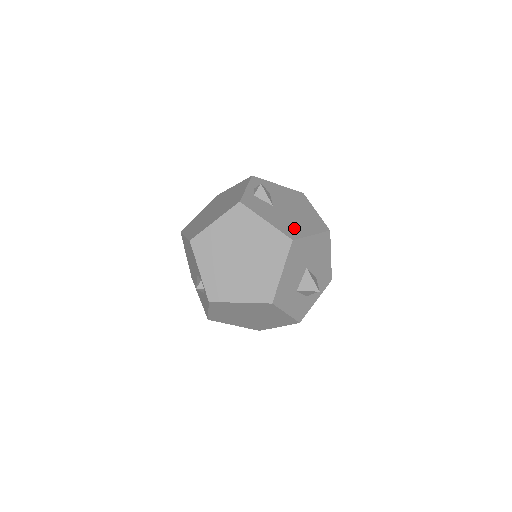
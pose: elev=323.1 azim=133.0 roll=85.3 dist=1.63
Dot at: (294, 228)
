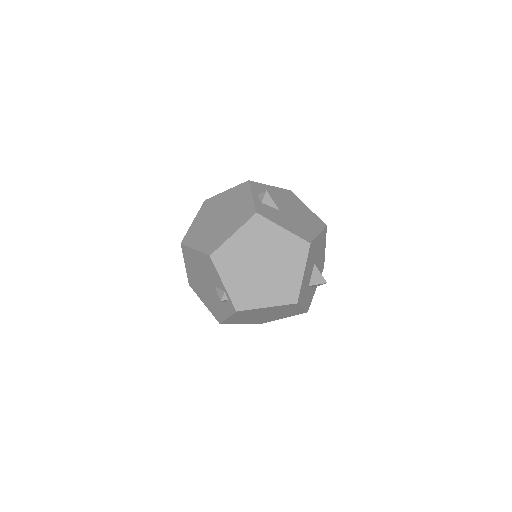
Dot at: (305, 230)
